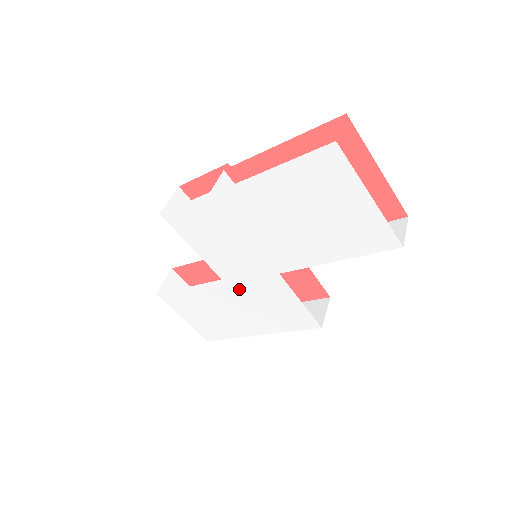
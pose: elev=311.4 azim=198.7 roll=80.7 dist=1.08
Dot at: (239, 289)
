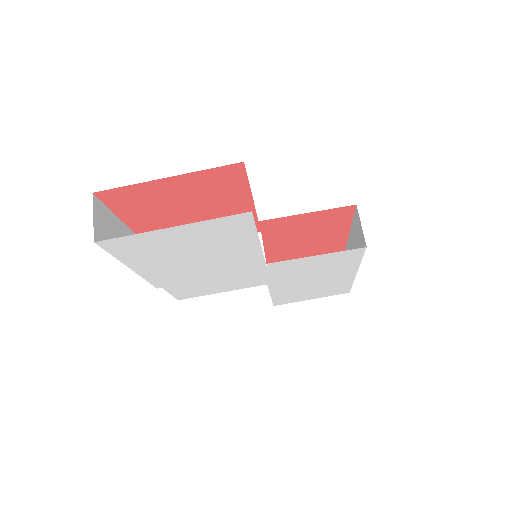
Dot at: (284, 279)
